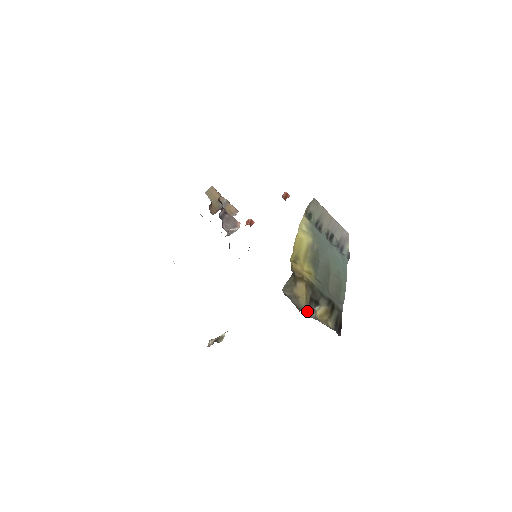
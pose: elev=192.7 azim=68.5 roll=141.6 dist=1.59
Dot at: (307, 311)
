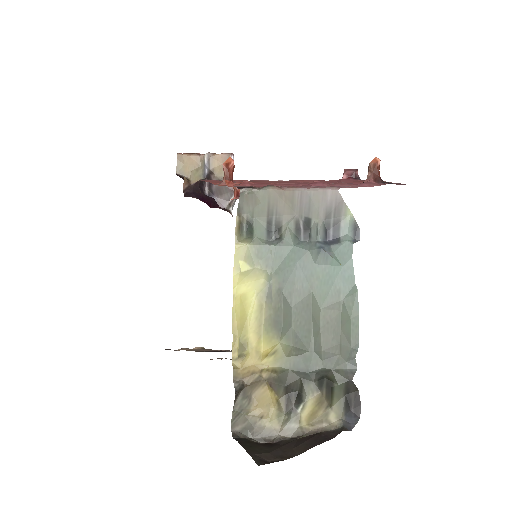
Dot at: (282, 430)
